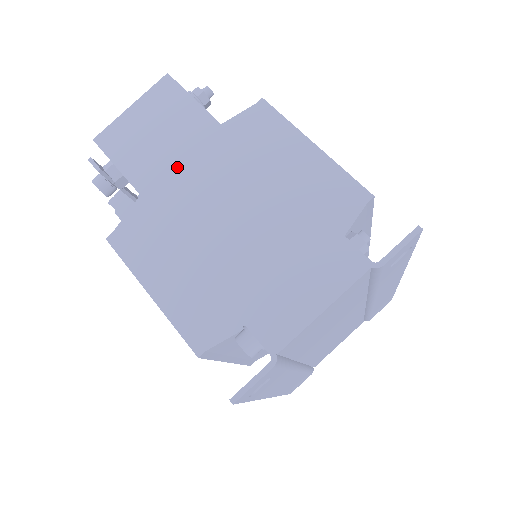
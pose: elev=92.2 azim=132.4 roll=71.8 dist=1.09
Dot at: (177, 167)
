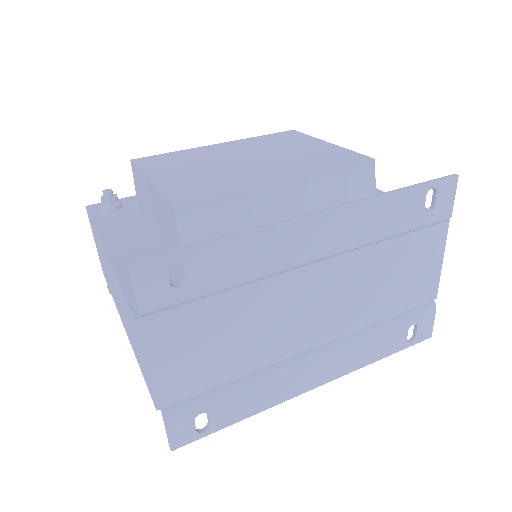
Dot at: occluded
